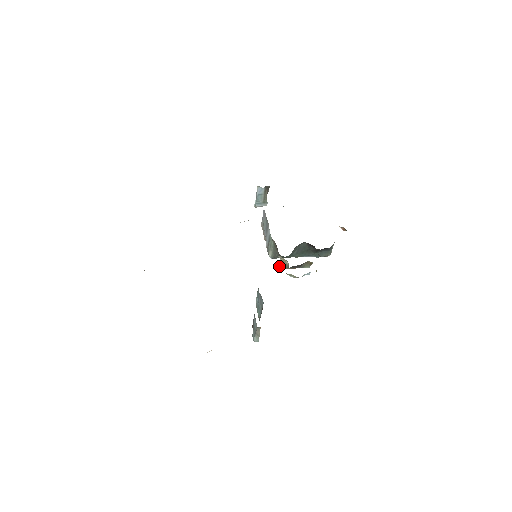
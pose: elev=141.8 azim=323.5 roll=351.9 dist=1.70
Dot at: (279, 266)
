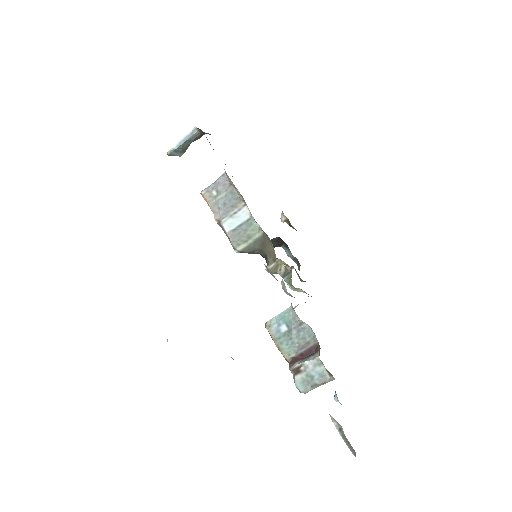
Dot at: (268, 271)
